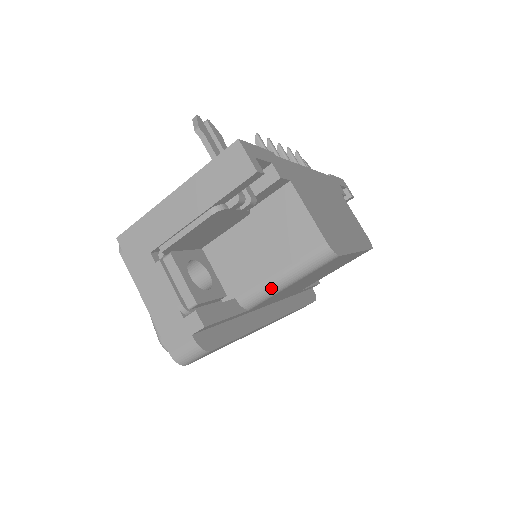
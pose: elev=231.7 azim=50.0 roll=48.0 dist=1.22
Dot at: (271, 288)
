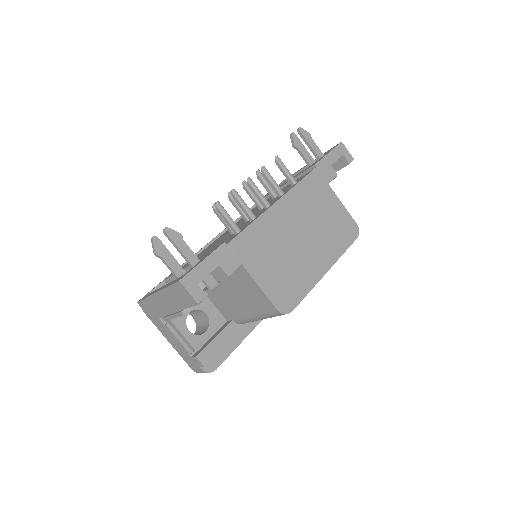
Dot at: (252, 321)
